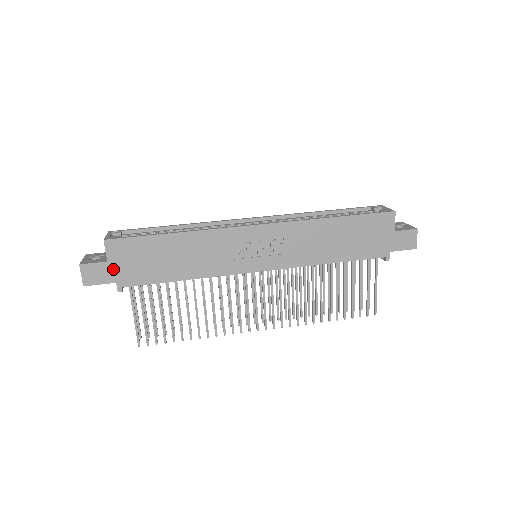
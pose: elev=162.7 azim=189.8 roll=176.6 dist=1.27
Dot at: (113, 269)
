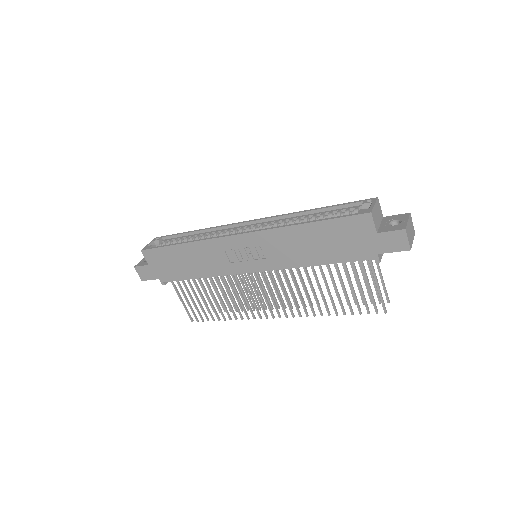
Dot at: (154, 270)
